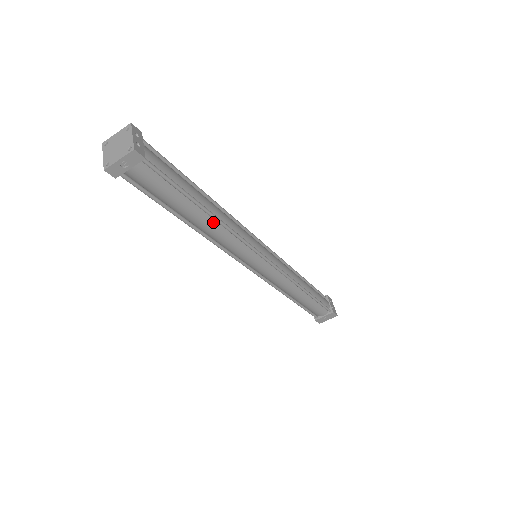
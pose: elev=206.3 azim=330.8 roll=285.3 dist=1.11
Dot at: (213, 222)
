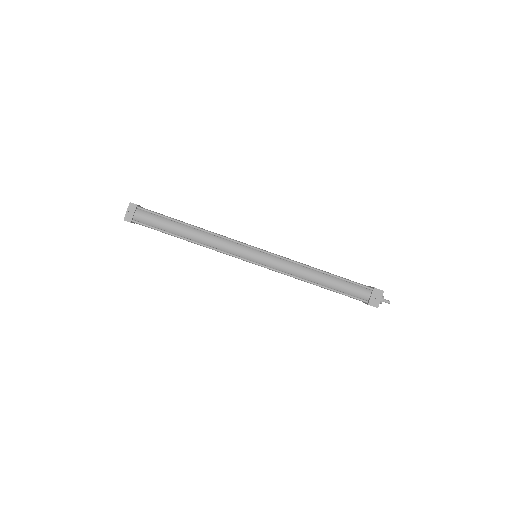
Dot at: (199, 232)
